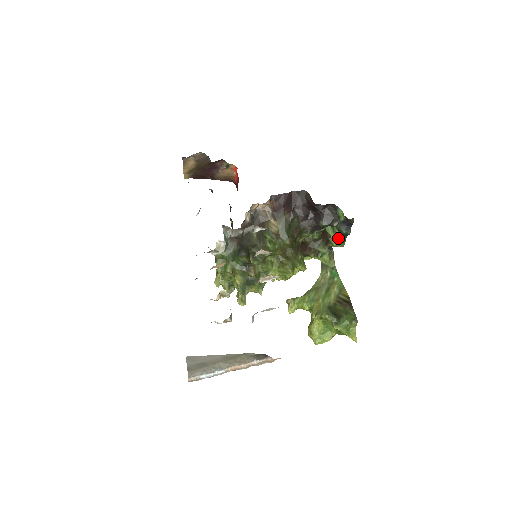
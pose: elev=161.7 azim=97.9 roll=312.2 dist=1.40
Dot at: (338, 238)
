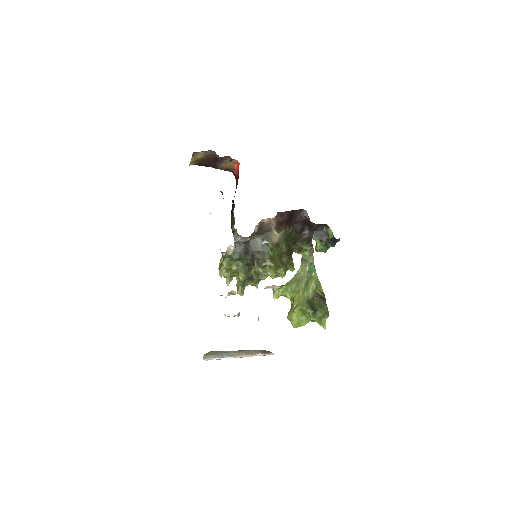
Dot at: (323, 247)
